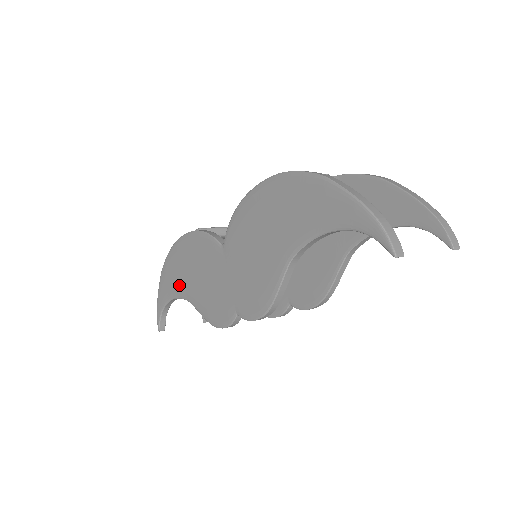
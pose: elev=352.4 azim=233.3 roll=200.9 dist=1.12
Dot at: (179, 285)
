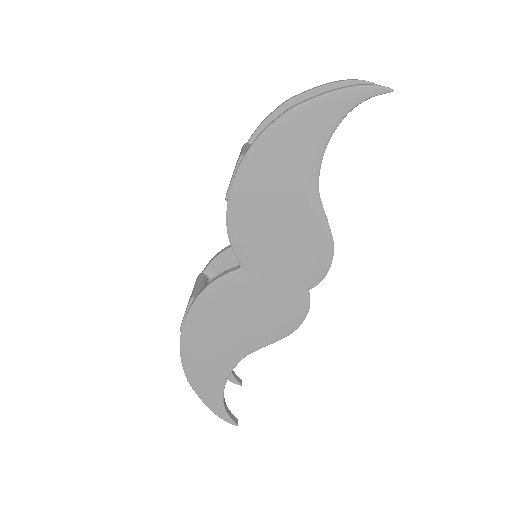
Dot at: (223, 359)
